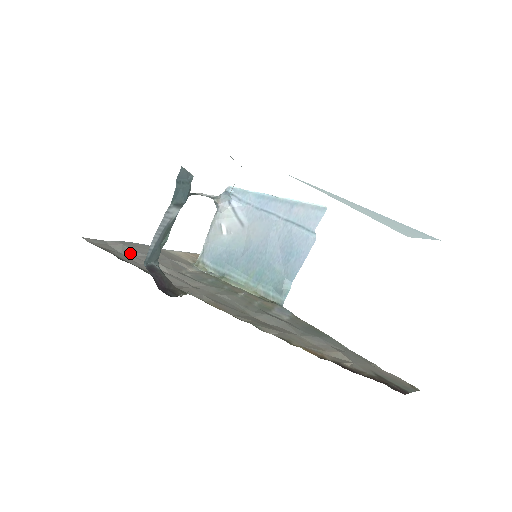
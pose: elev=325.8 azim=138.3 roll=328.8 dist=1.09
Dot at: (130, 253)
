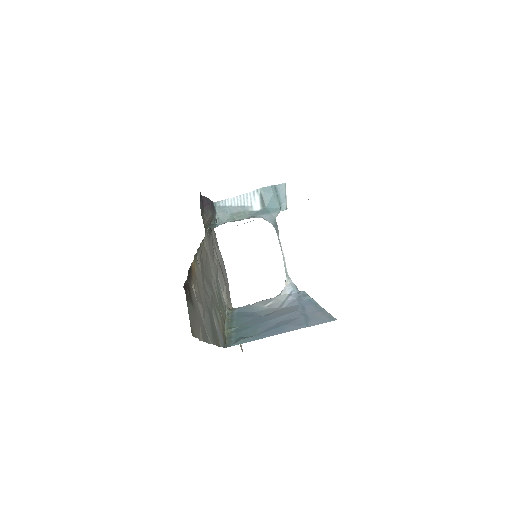
Dot at: (218, 252)
